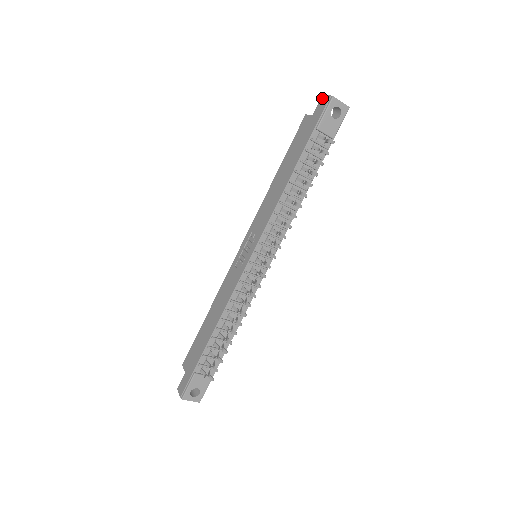
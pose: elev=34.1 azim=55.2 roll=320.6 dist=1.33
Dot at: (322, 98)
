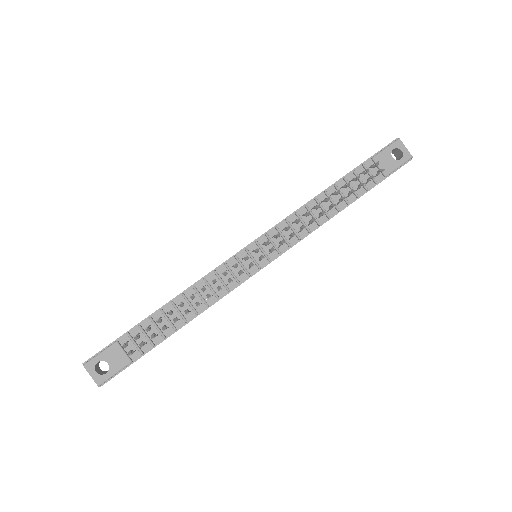
Dot at: occluded
